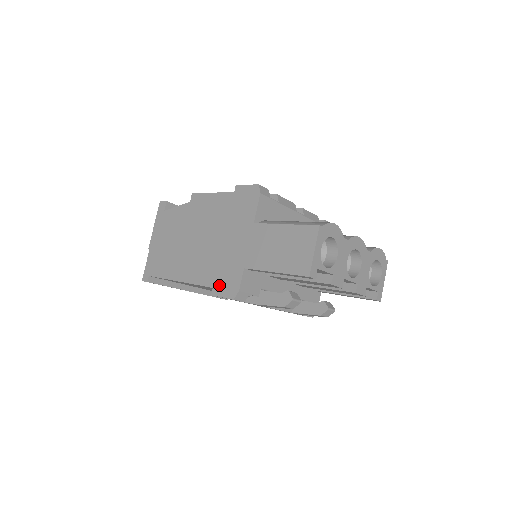
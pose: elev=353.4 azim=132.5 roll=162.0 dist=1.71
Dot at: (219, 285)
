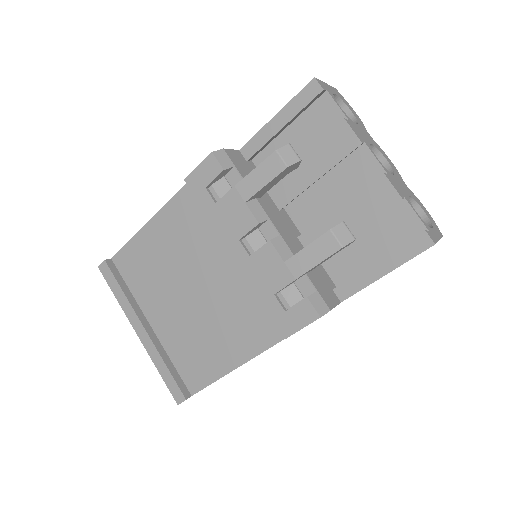
Dot at: occluded
